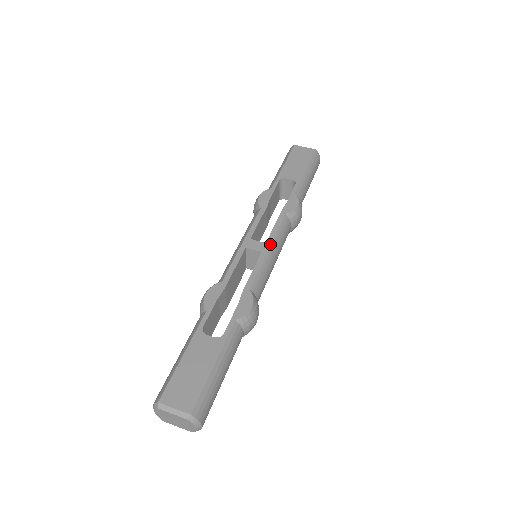
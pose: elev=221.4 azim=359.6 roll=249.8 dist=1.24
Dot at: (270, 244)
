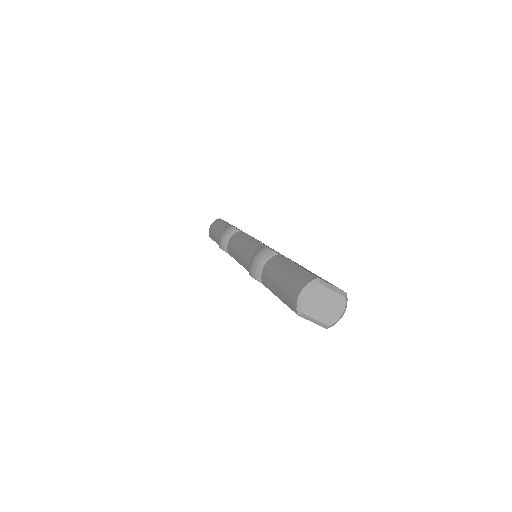
Dot at: occluded
